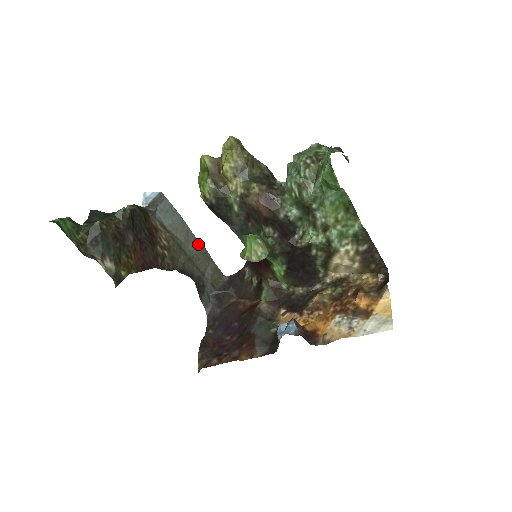
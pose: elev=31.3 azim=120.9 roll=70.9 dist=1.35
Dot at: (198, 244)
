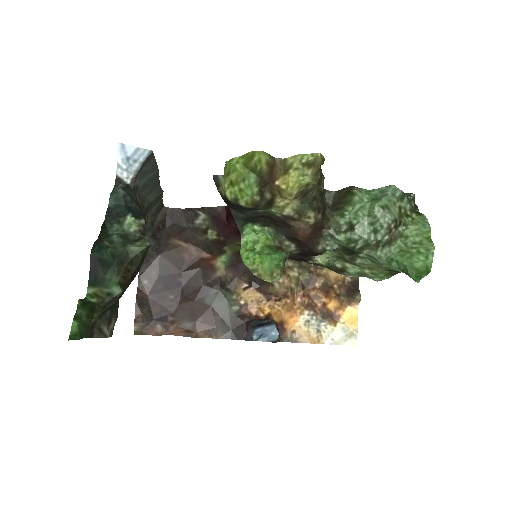
Dot at: (158, 190)
